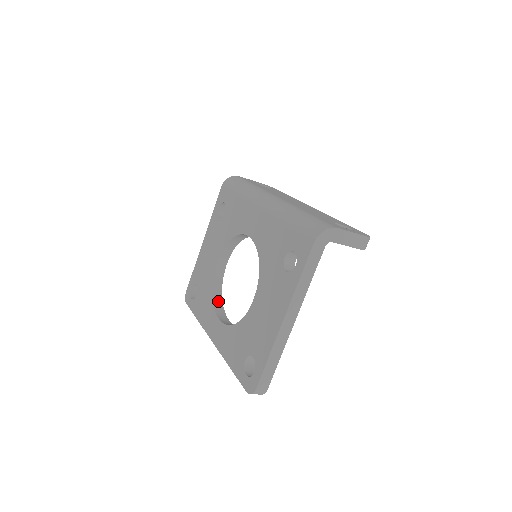
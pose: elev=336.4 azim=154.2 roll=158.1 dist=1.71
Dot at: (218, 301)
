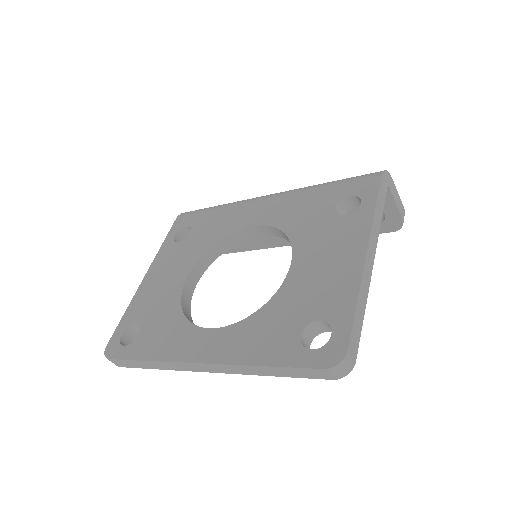
Dot at: occluded
